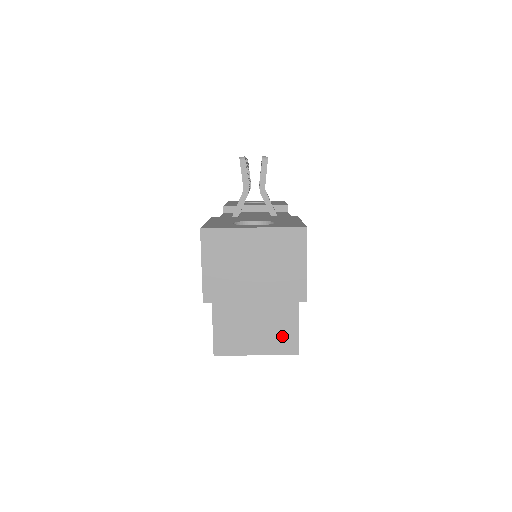
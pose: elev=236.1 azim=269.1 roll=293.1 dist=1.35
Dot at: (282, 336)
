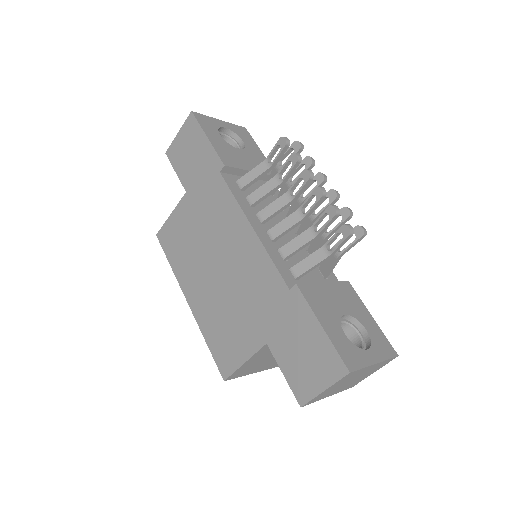
Dot at: occluded
